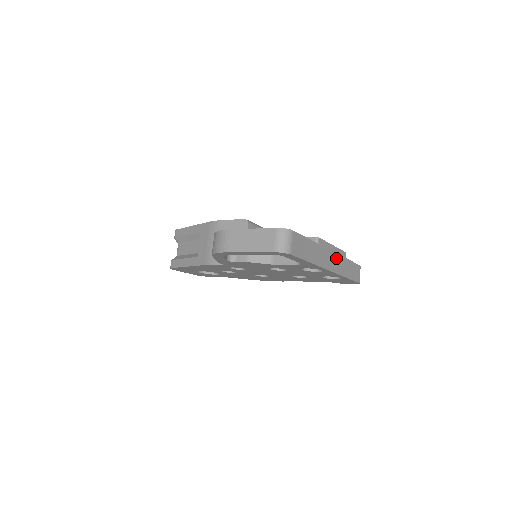
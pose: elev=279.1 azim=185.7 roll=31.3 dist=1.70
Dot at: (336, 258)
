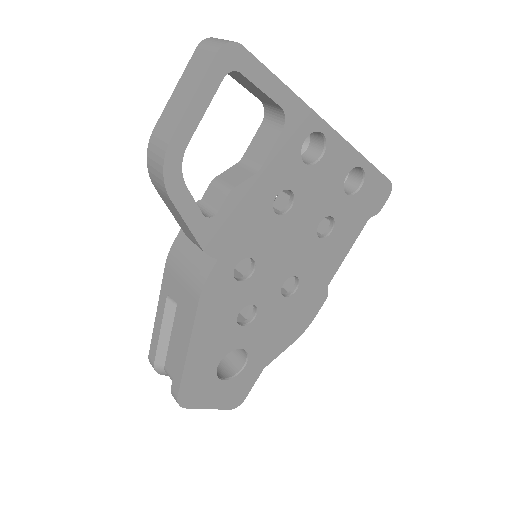
Dot at: occluded
